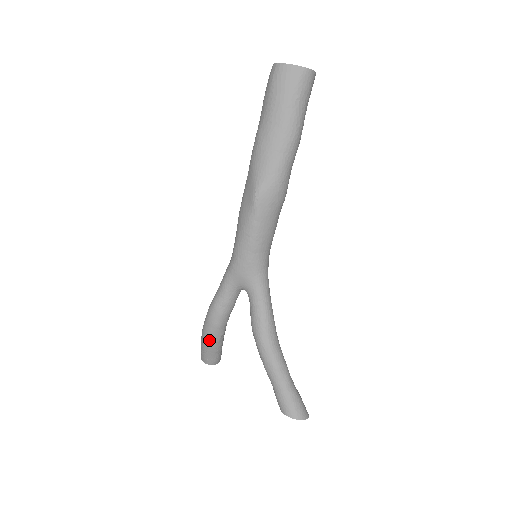
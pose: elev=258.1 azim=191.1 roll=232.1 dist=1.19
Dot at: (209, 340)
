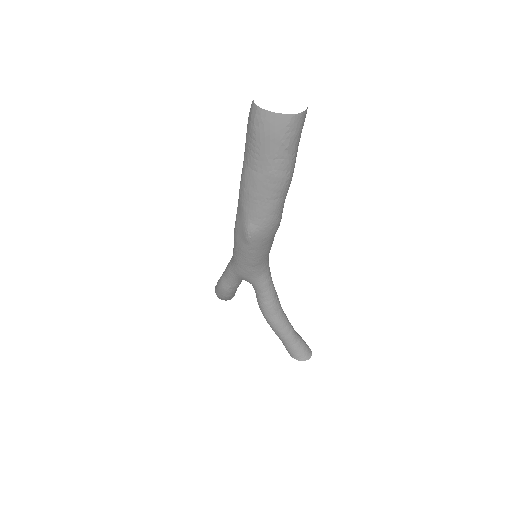
Dot at: (222, 299)
